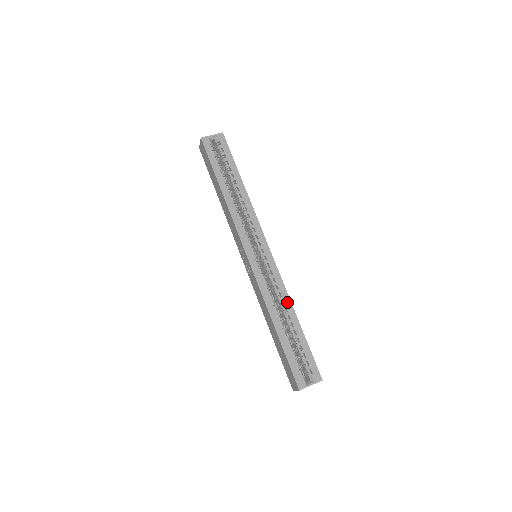
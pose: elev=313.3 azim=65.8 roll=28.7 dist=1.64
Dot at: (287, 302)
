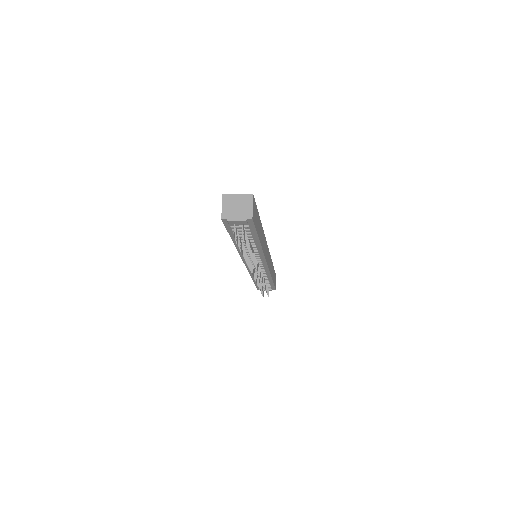
Dot at: occluded
